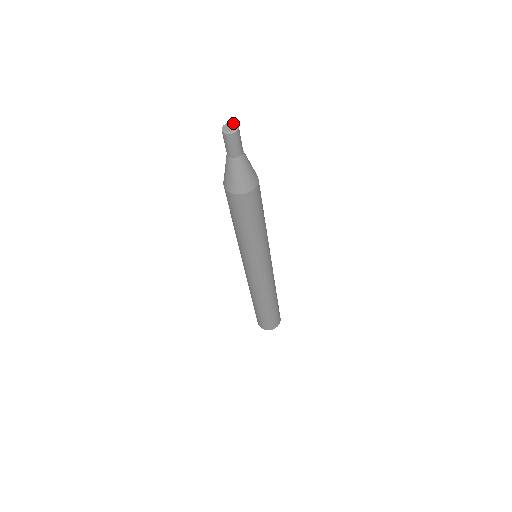
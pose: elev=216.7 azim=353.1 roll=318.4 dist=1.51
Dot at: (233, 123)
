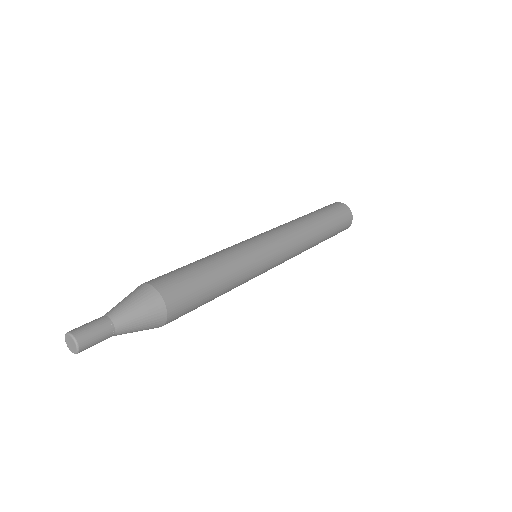
Dot at: (66, 336)
